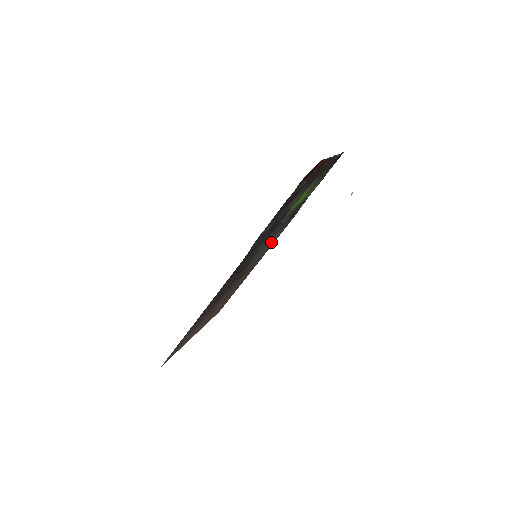
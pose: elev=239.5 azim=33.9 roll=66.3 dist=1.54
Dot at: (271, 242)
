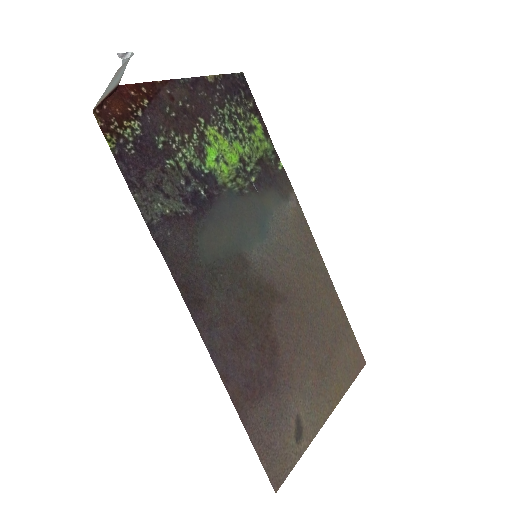
Dot at: (286, 229)
